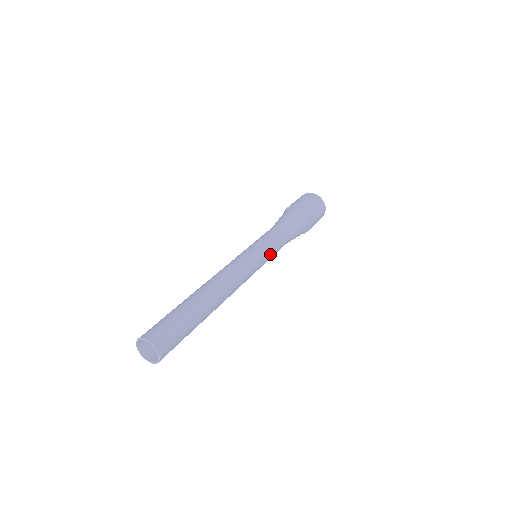
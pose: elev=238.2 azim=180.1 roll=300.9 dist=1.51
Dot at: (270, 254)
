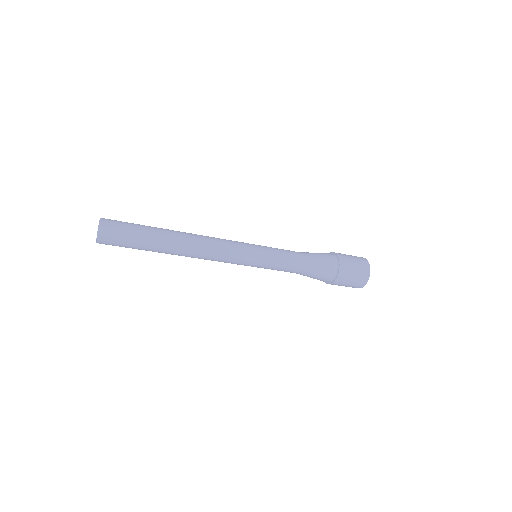
Dot at: (265, 266)
